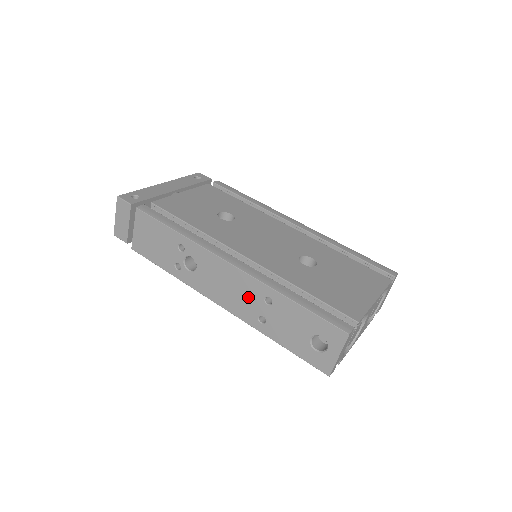
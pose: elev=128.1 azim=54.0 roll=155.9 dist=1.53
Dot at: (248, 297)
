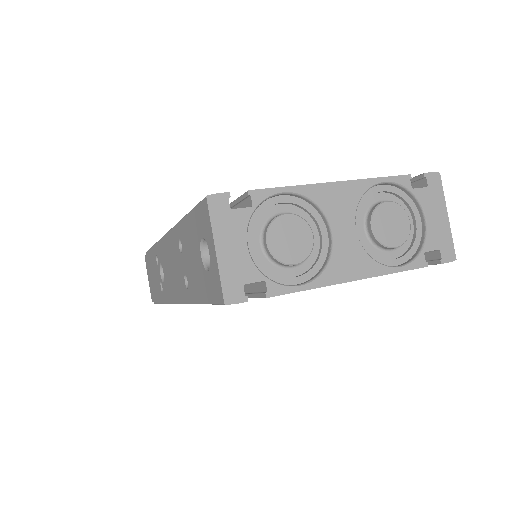
Dot at: (176, 262)
